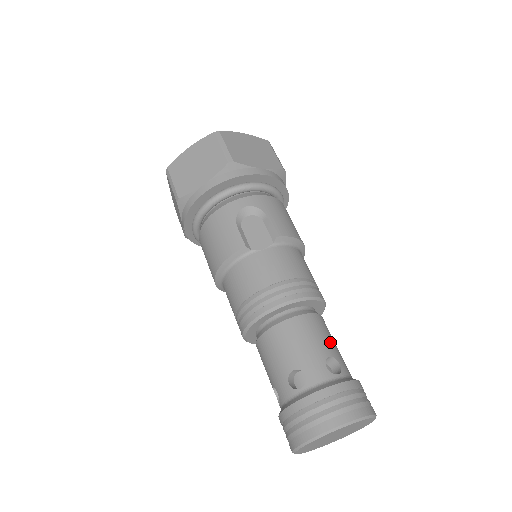
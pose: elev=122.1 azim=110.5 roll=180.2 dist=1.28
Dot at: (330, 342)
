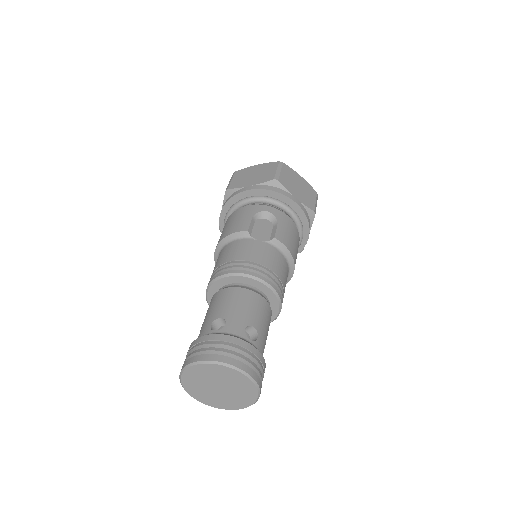
Dot at: (262, 322)
